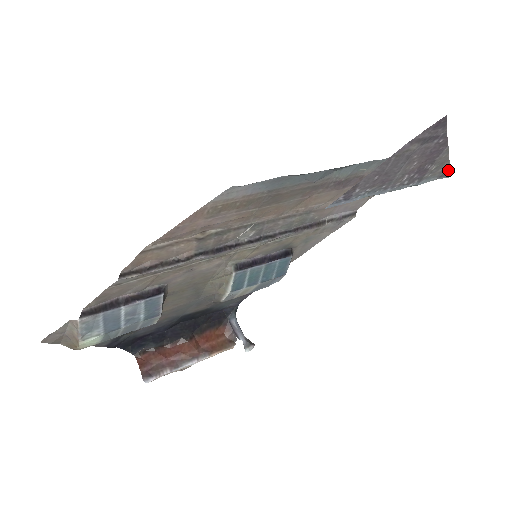
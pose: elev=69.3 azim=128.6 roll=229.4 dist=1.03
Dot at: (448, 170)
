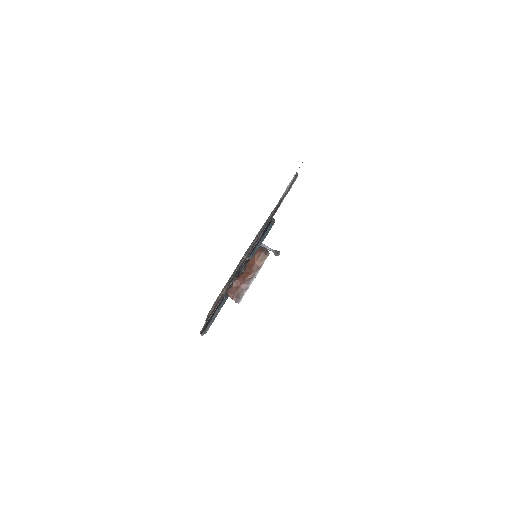
Dot at: occluded
